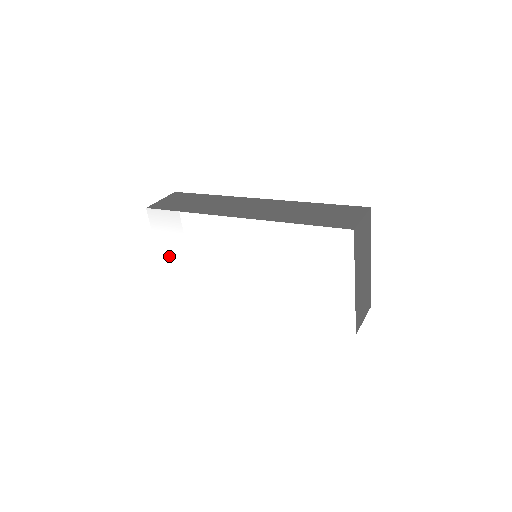
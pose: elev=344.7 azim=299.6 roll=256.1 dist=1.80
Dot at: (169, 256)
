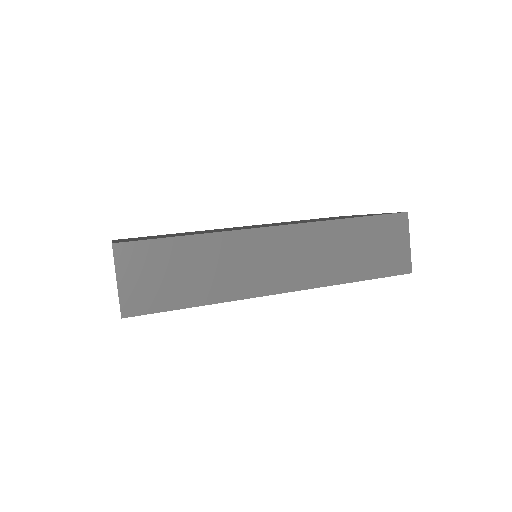
Dot at: occluded
